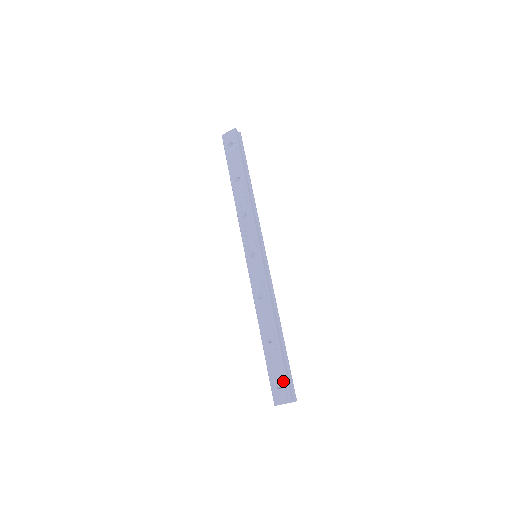
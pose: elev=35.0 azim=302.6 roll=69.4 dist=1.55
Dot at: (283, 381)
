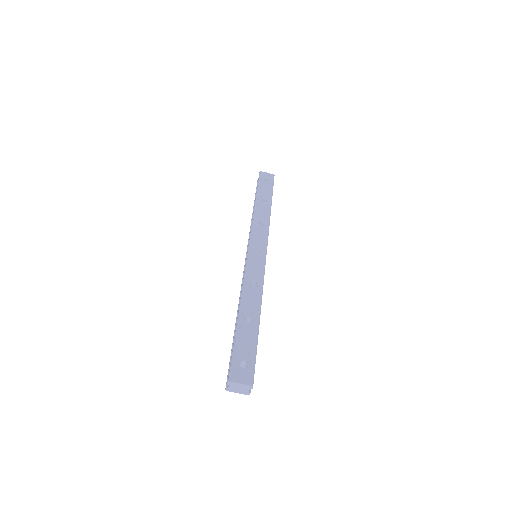
Dot at: (251, 362)
